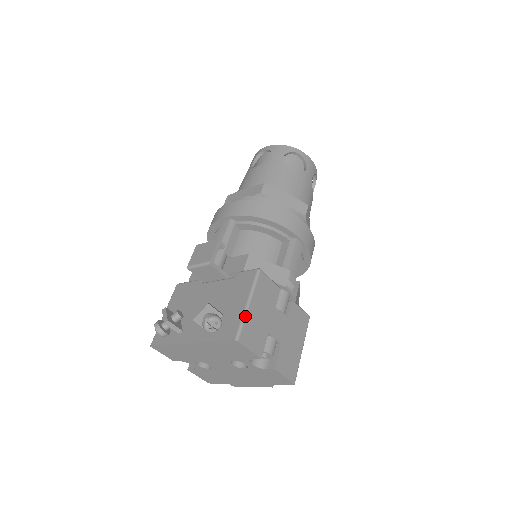
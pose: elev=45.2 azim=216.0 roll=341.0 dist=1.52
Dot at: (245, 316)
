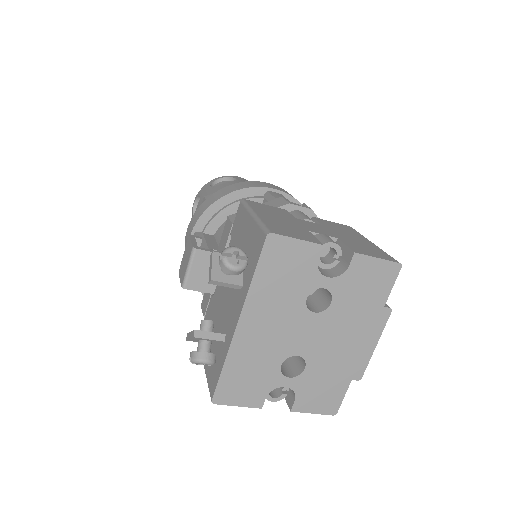
Dot at: (259, 220)
